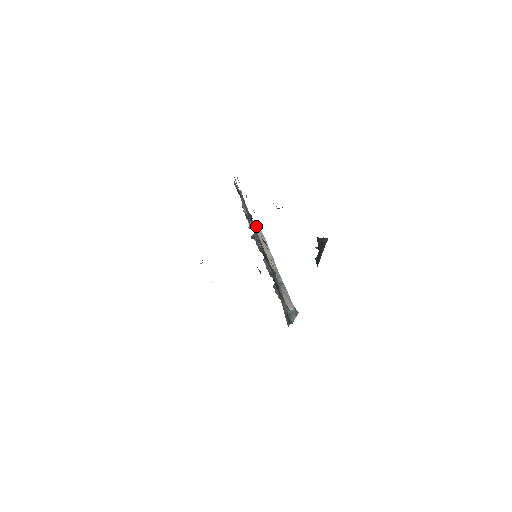
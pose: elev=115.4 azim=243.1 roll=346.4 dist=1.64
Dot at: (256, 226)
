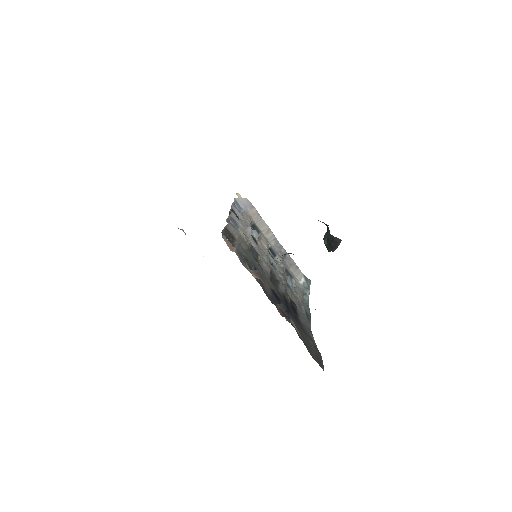
Dot at: (249, 228)
